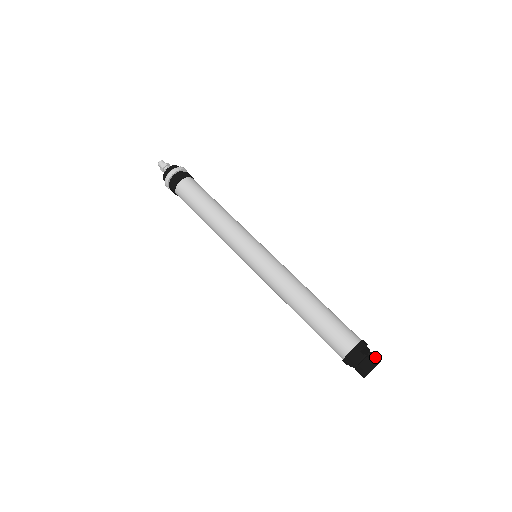
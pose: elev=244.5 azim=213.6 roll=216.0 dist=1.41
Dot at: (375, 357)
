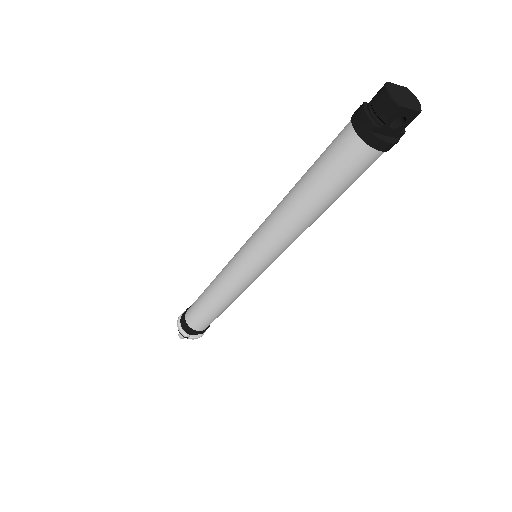
Dot at: occluded
